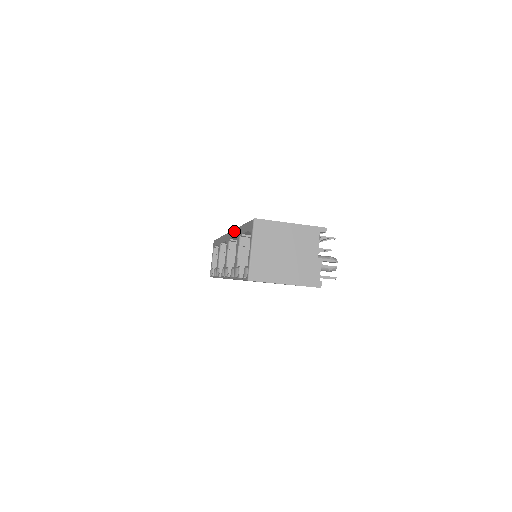
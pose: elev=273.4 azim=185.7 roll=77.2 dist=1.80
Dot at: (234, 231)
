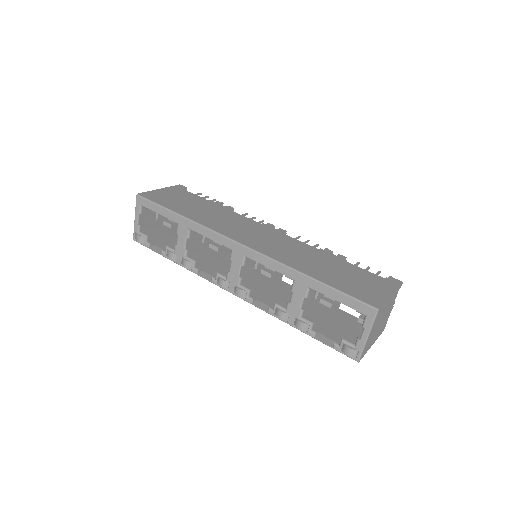
Dot at: (277, 264)
